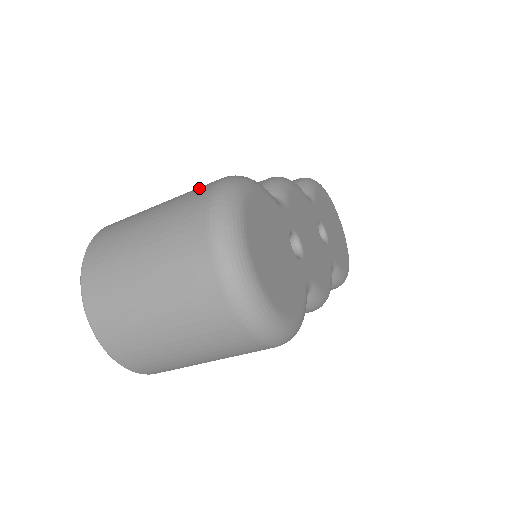
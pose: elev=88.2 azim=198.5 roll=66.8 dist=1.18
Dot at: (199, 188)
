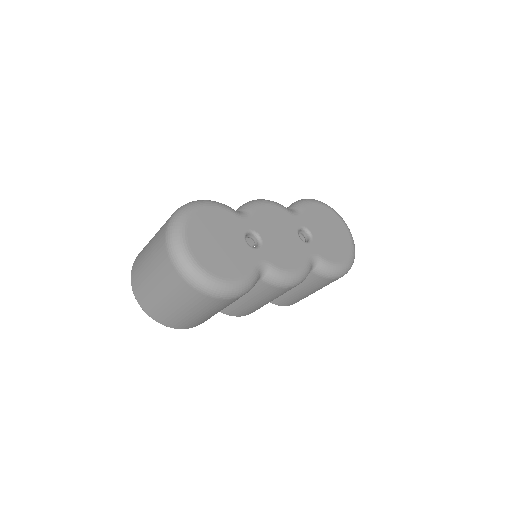
Dot at: occluded
